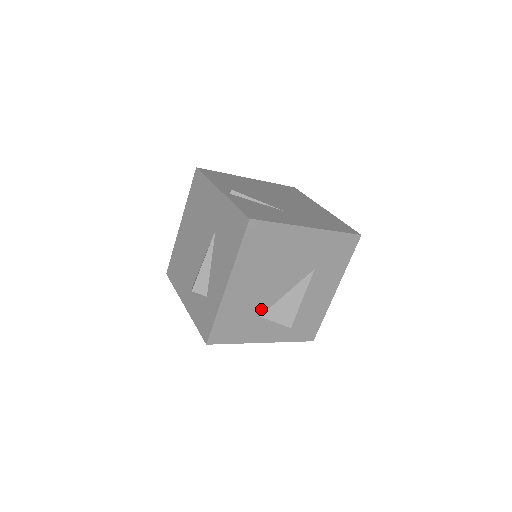
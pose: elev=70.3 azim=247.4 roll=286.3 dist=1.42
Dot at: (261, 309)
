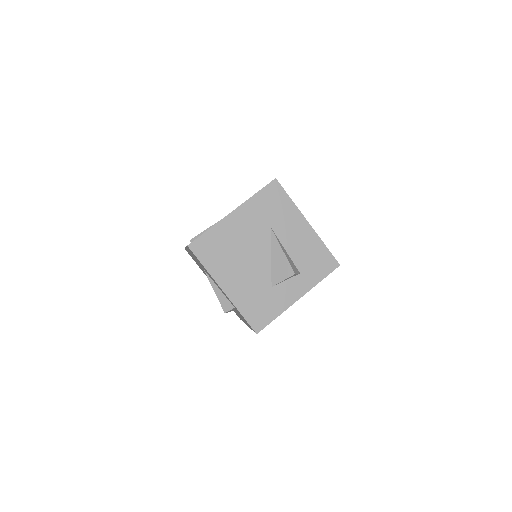
Dot at: (266, 282)
